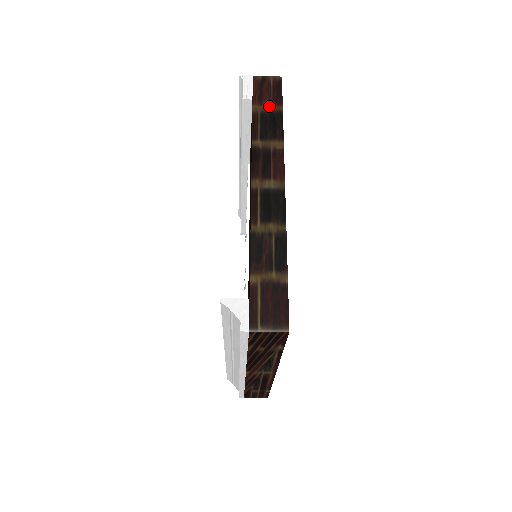
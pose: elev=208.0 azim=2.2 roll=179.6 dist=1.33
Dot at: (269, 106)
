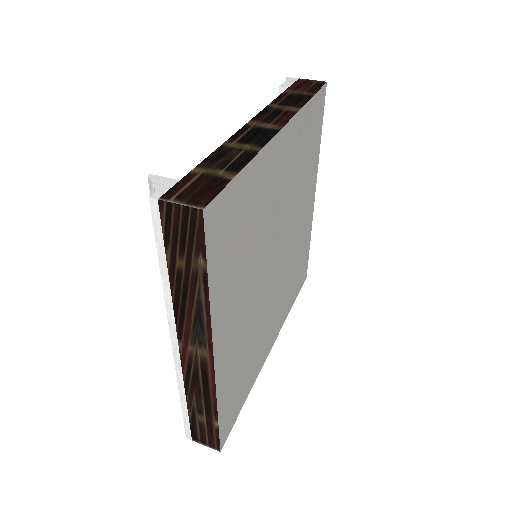
Dot at: (302, 92)
